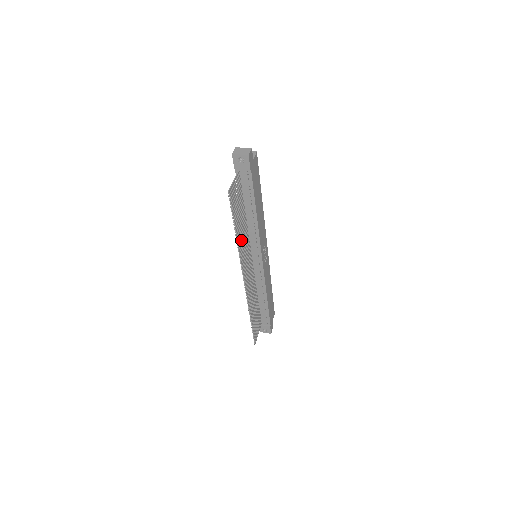
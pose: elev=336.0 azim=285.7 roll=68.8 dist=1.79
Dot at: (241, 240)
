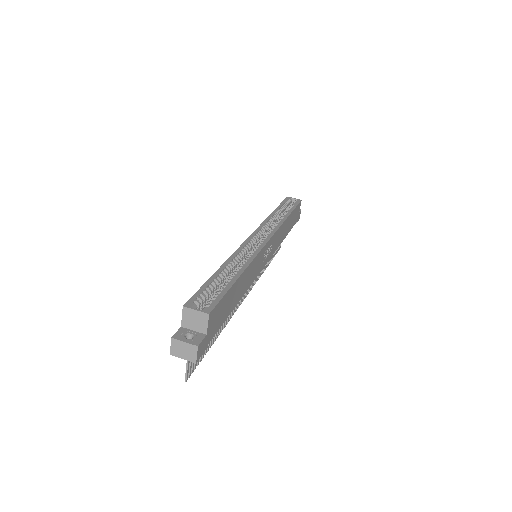
Dot at: occluded
